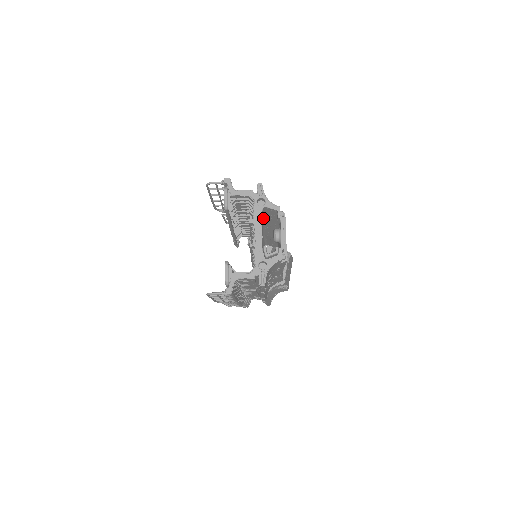
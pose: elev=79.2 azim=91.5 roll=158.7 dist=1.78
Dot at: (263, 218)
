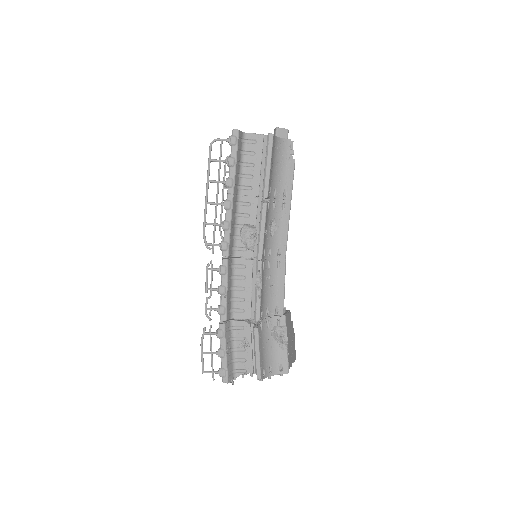
Dot at: occluded
